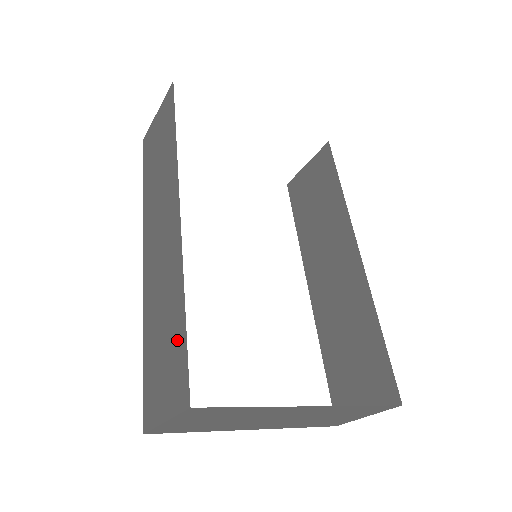
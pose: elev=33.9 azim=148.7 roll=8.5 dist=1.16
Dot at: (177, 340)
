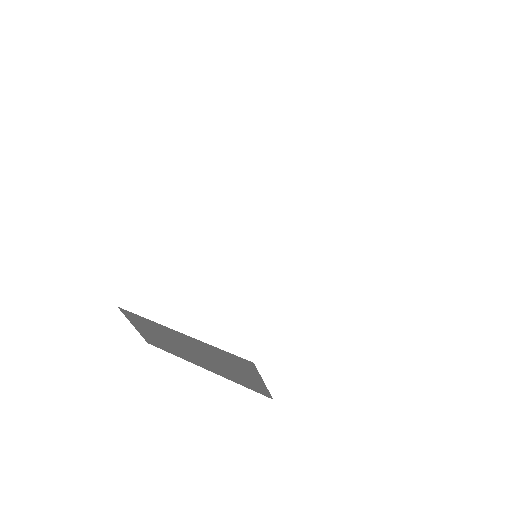
Dot at: occluded
